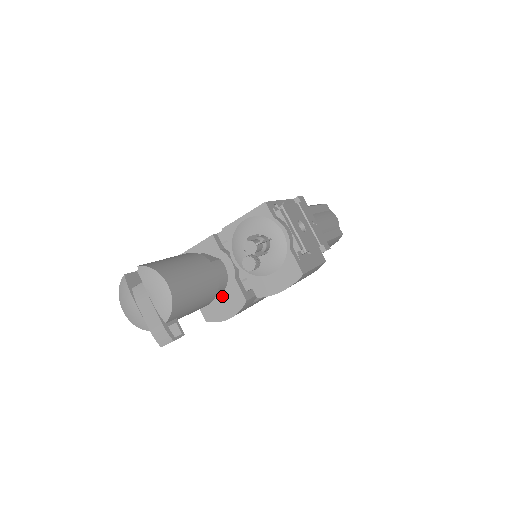
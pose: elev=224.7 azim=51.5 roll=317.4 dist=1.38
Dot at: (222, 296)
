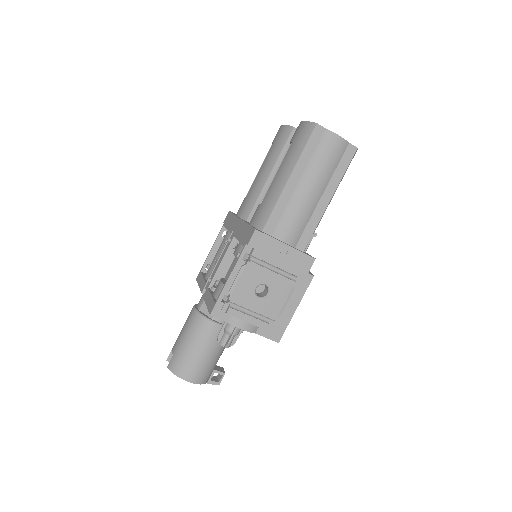
Dot at: occluded
